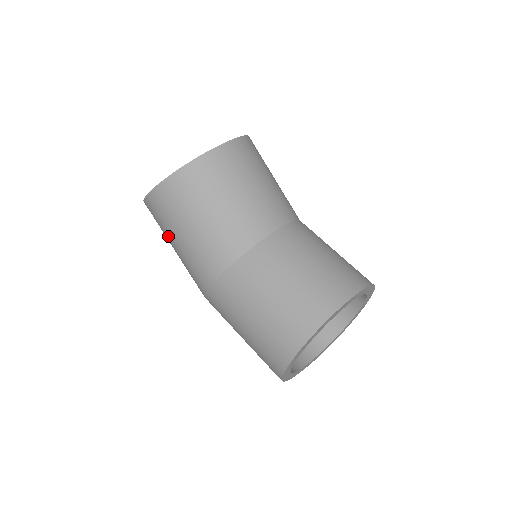
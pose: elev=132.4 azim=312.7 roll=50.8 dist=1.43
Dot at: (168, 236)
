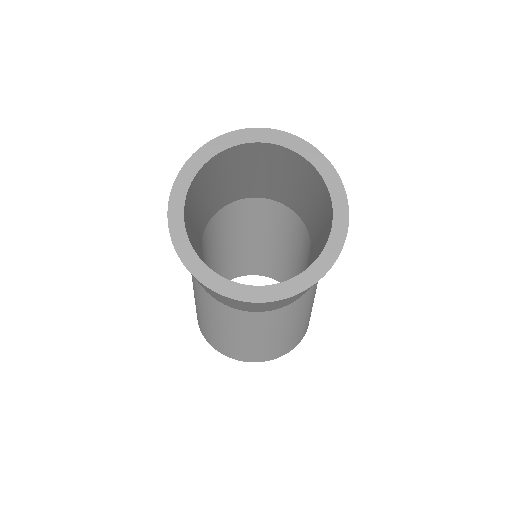
Dot at: occluded
